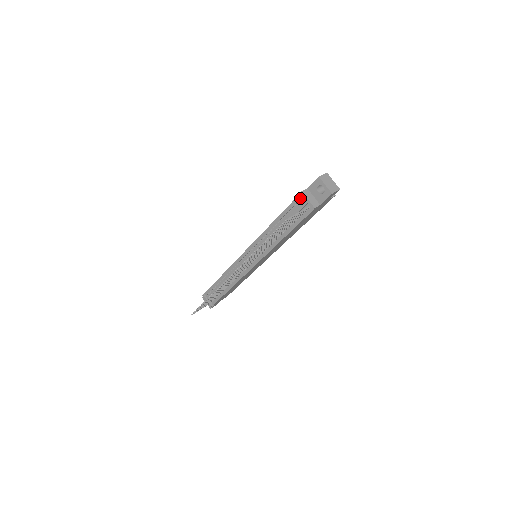
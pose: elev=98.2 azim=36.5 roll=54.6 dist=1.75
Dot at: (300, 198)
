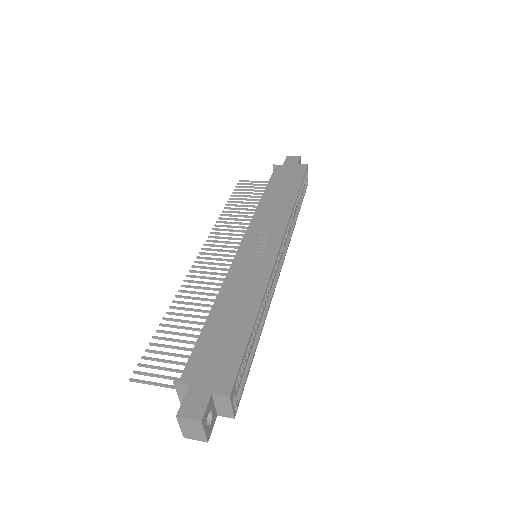
Dot at: (185, 373)
